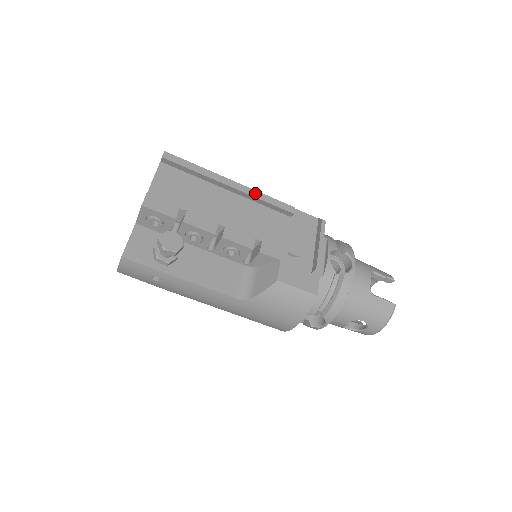
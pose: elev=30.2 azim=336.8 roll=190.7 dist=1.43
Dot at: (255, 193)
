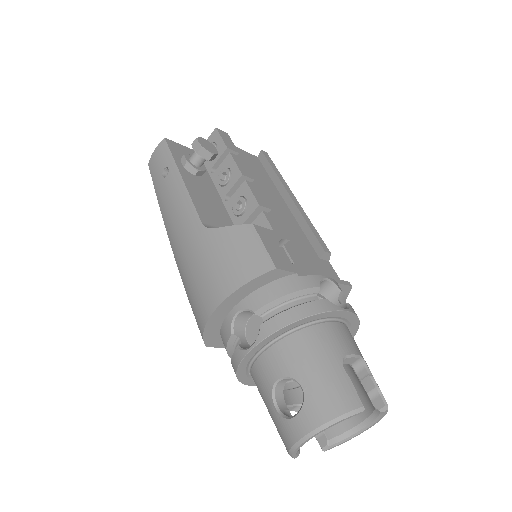
Dot at: (305, 216)
